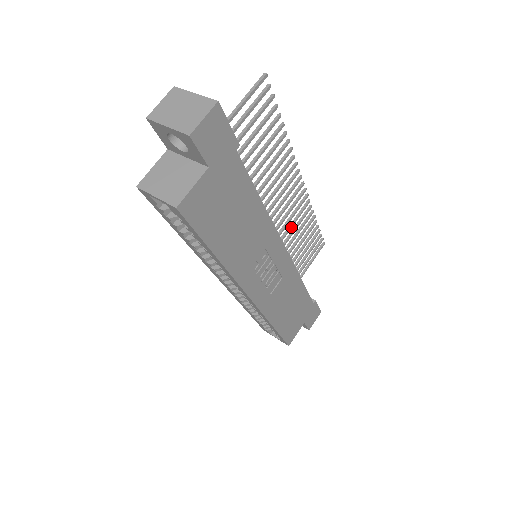
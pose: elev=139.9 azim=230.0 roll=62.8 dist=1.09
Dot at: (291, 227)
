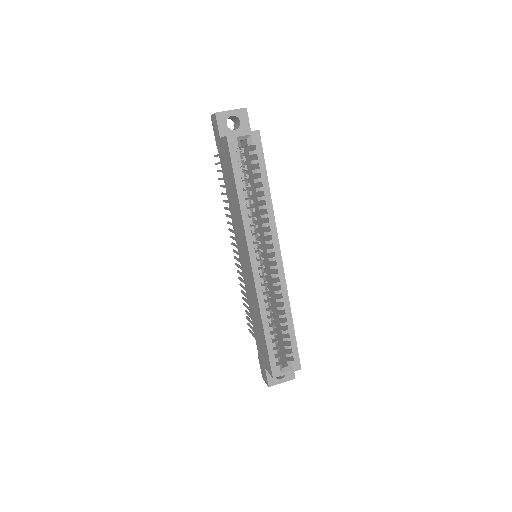
Dot at: occluded
